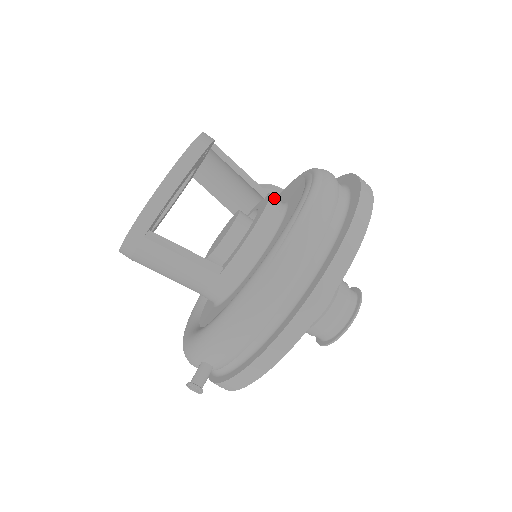
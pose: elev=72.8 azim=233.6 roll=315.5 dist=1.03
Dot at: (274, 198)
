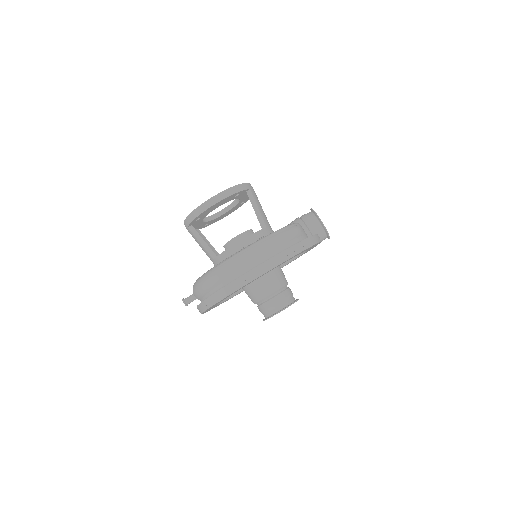
Dot at: (259, 233)
